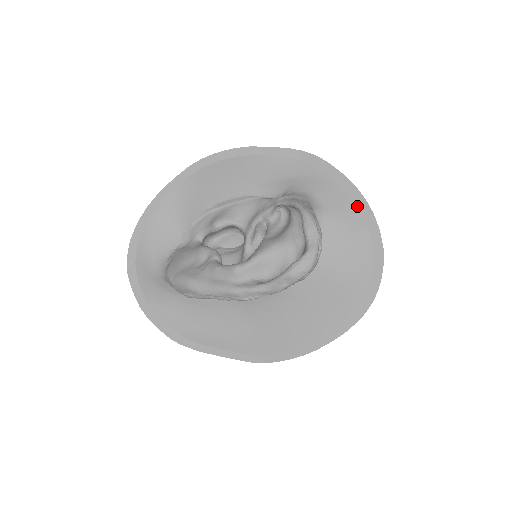
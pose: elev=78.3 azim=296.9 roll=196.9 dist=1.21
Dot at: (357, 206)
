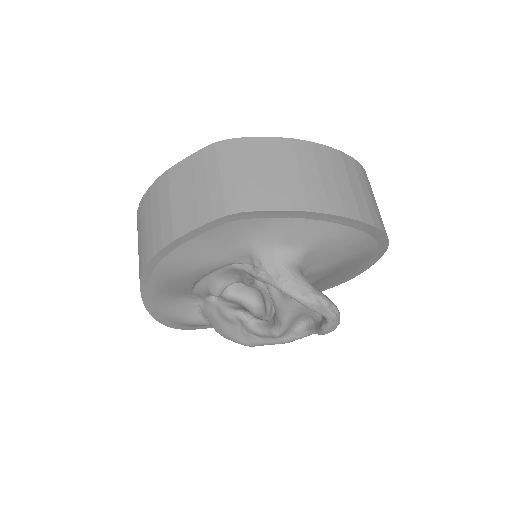
Dot at: (325, 221)
